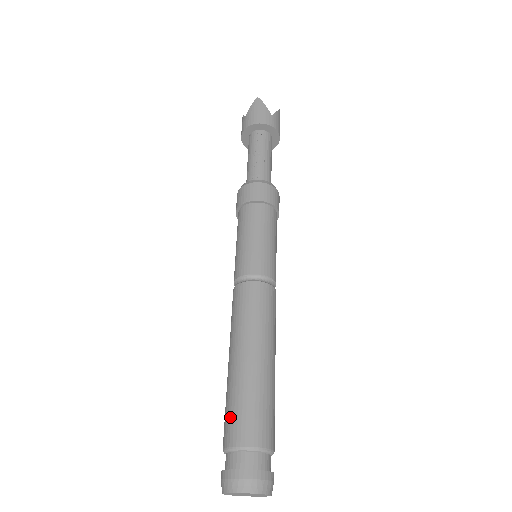
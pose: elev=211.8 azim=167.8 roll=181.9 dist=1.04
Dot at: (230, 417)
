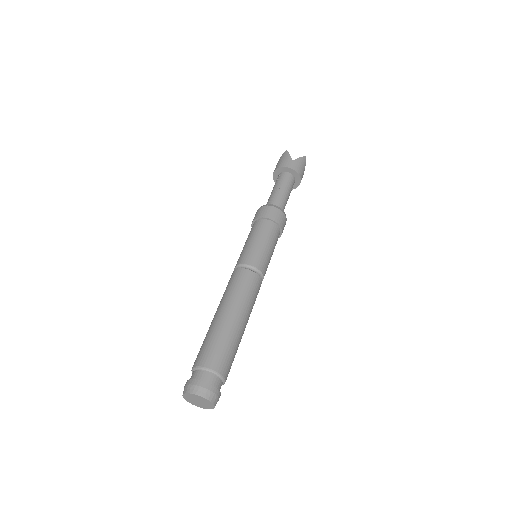
Dot at: (199, 351)
